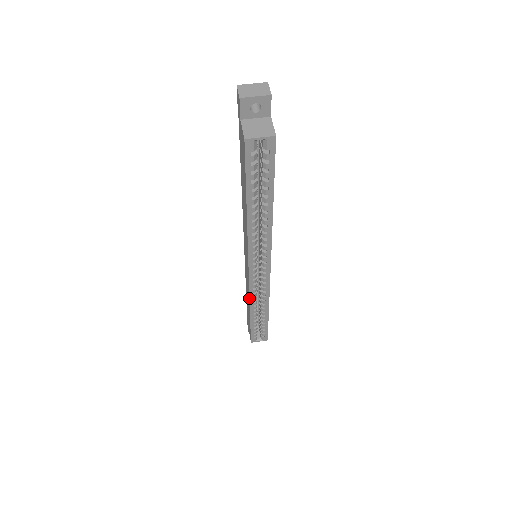
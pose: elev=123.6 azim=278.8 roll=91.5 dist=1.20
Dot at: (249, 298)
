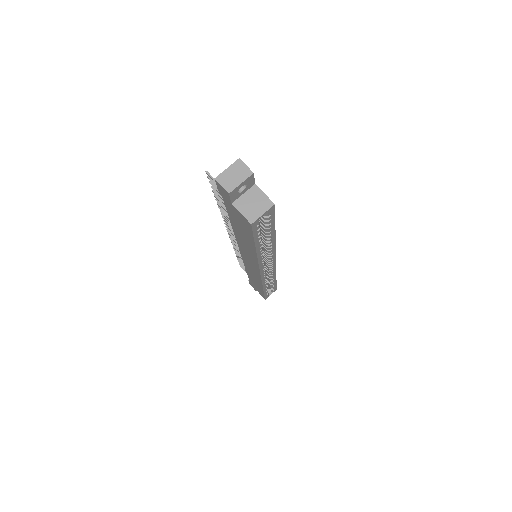
Dot at: (262, 284)
